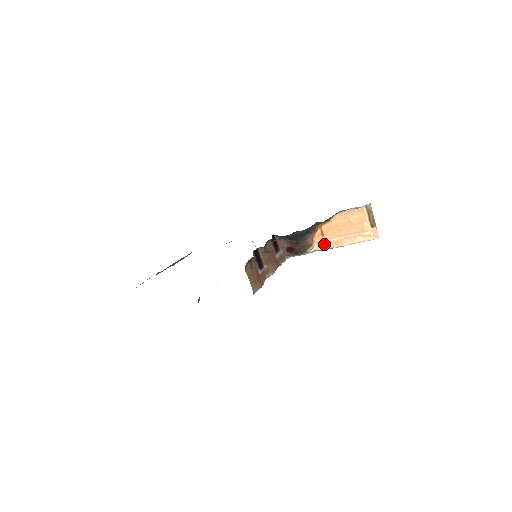
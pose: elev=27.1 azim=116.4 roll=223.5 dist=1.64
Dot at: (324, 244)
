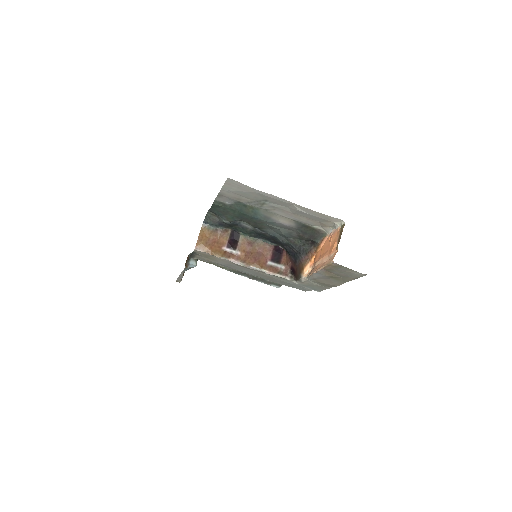
Dot at: (312, 270)
